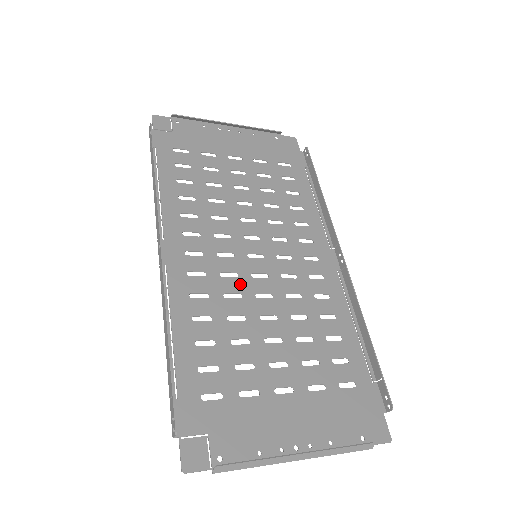
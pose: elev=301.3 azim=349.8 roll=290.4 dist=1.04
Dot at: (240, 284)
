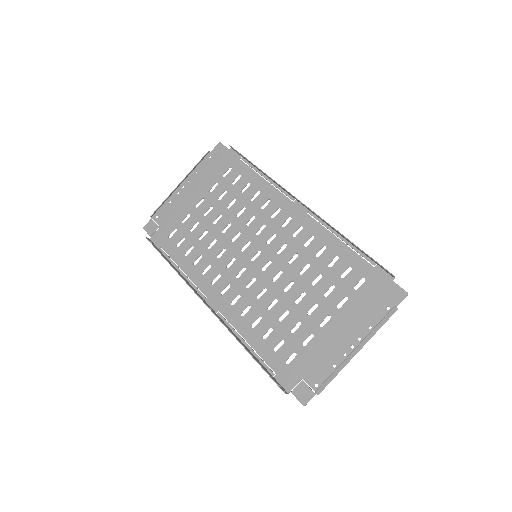
Dot at: (260, 283)
